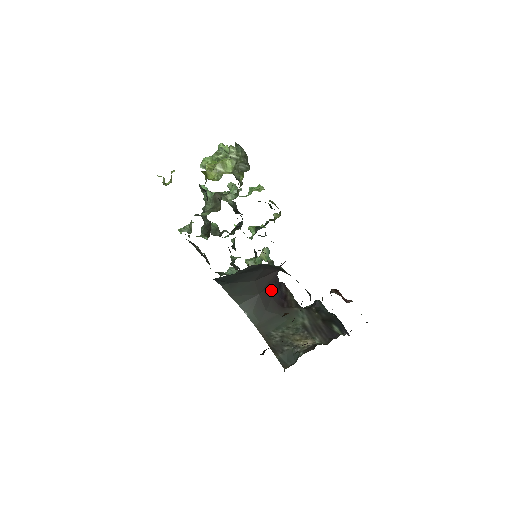
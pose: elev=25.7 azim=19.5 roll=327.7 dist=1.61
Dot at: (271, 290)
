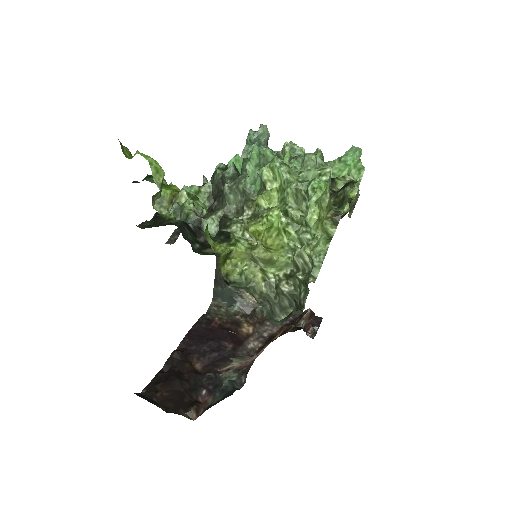
Dot at: occluded
